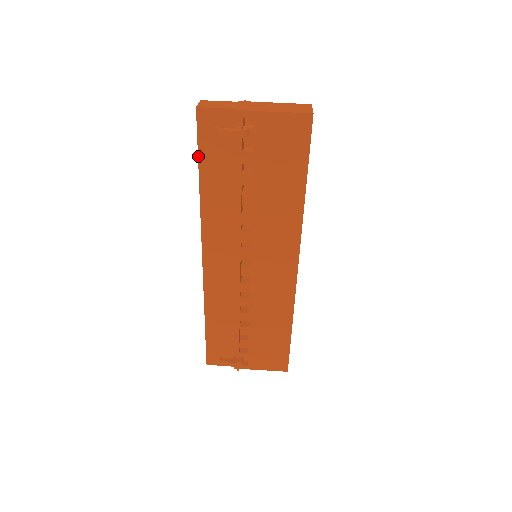
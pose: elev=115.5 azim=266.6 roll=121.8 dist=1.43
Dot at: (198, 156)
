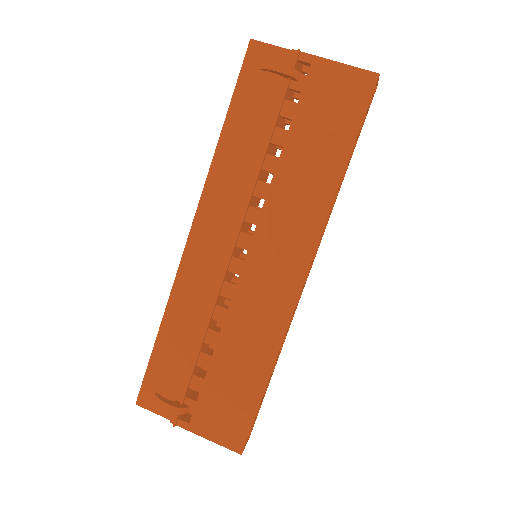
Dot at: (232, 96)
